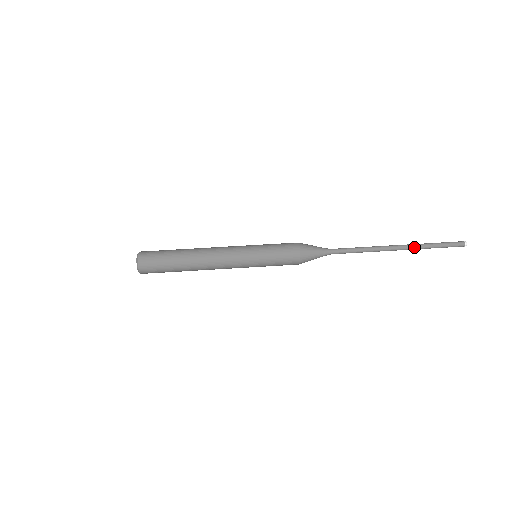
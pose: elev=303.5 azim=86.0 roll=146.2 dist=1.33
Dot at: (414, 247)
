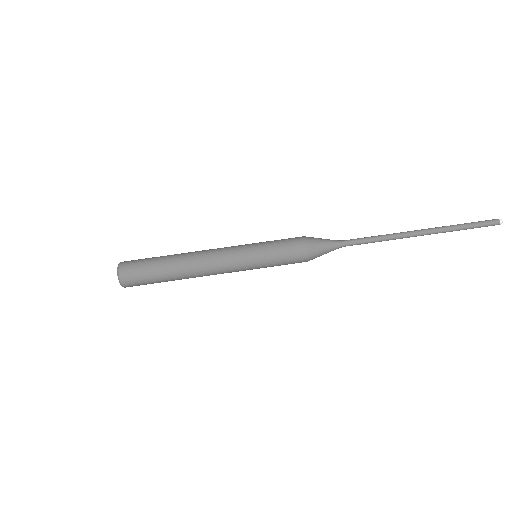
Dot at: (440, 230)
